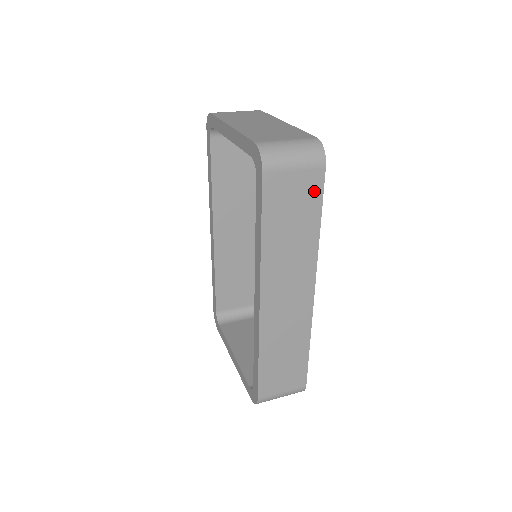
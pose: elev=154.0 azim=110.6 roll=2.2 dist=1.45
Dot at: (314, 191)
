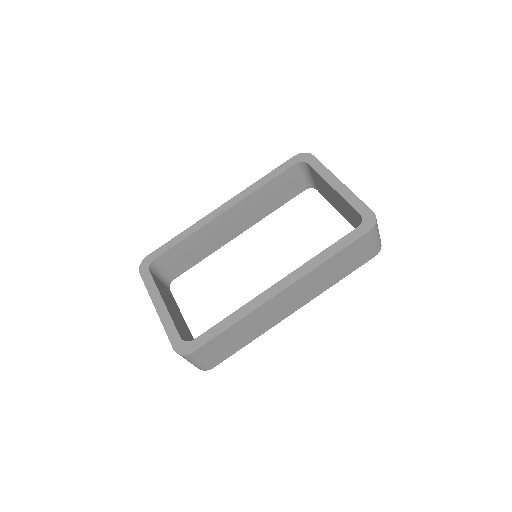
Dot at: (361, 262)
